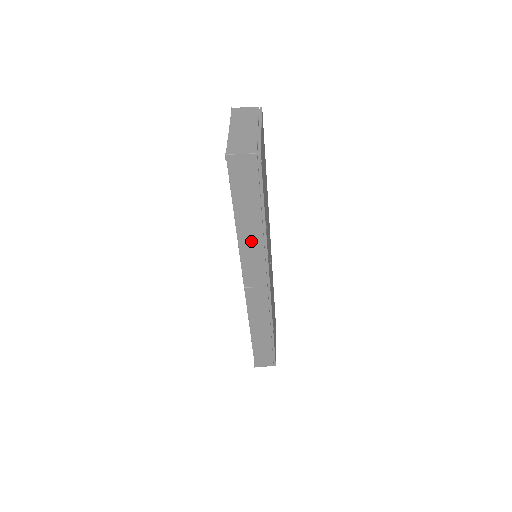
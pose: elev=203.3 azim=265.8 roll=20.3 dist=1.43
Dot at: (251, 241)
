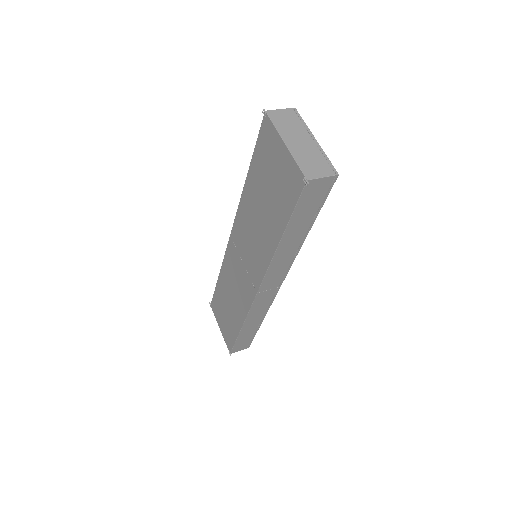
Dot at: (286, 252)
